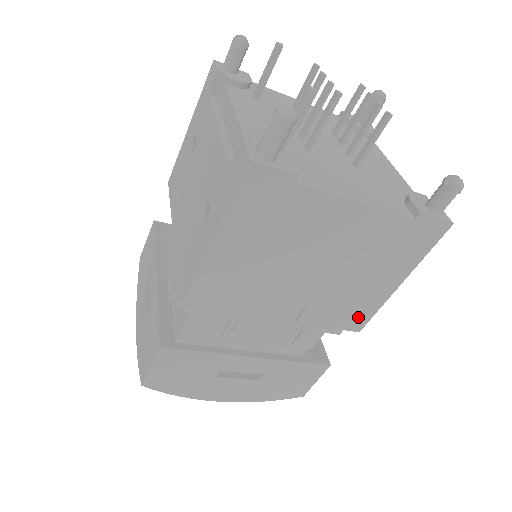
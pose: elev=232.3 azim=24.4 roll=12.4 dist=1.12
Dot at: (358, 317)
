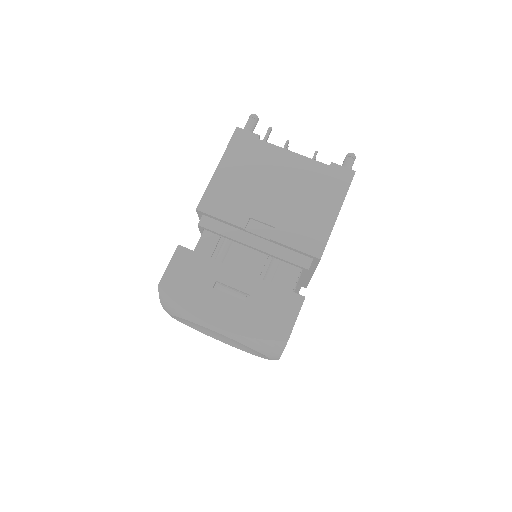
Dot at: (315, 242)
